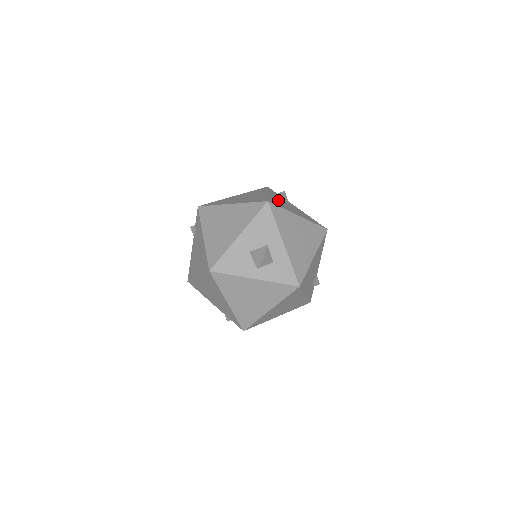
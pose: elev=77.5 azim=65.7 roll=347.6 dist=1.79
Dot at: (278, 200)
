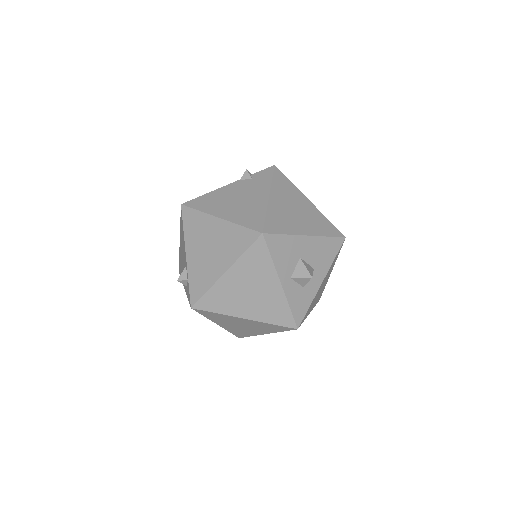
Dot at: occluded
